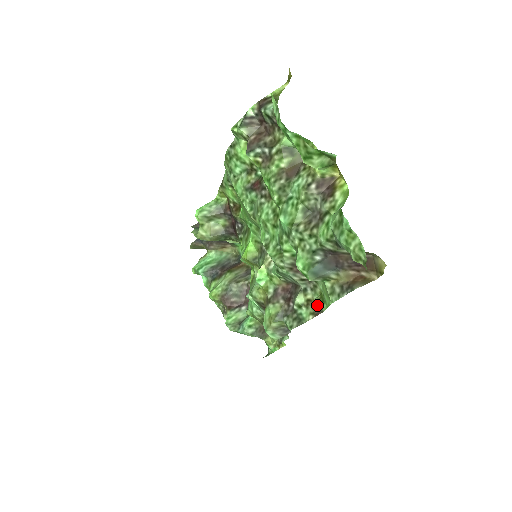
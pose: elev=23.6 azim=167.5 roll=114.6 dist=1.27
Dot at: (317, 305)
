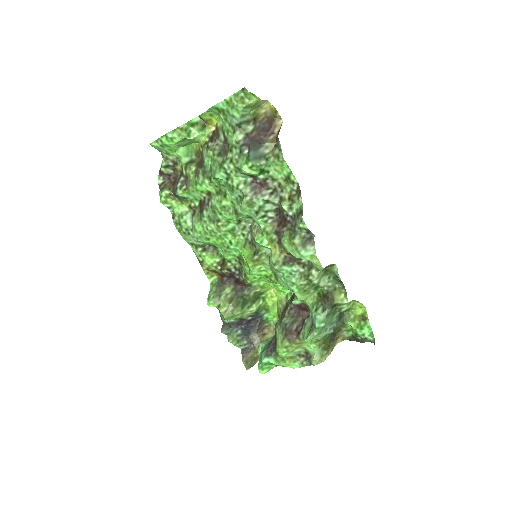
Dot at: (293, 190)
